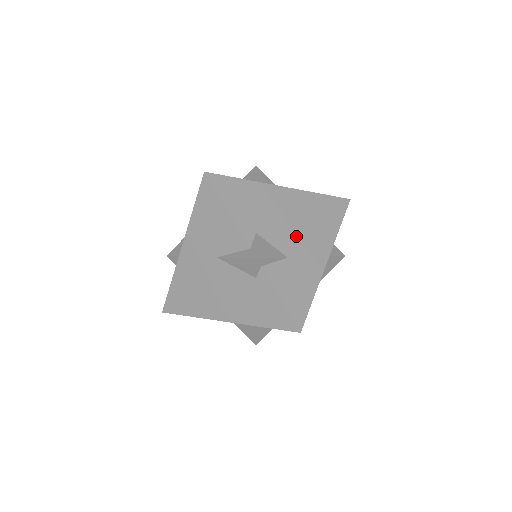
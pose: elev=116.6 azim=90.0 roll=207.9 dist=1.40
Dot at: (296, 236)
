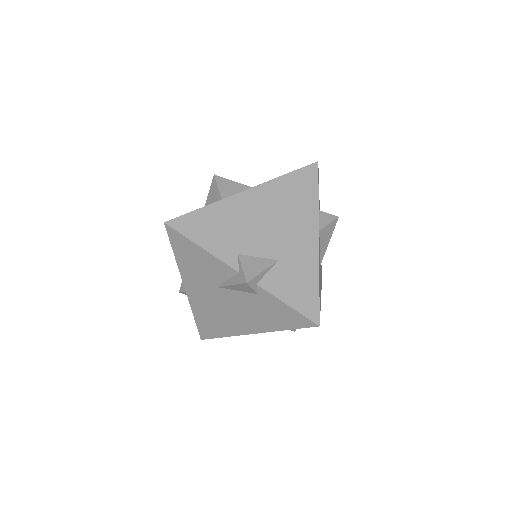
Dot at: (278, 234)
